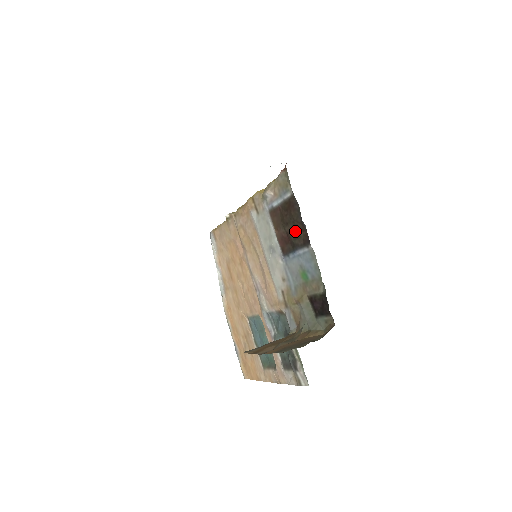
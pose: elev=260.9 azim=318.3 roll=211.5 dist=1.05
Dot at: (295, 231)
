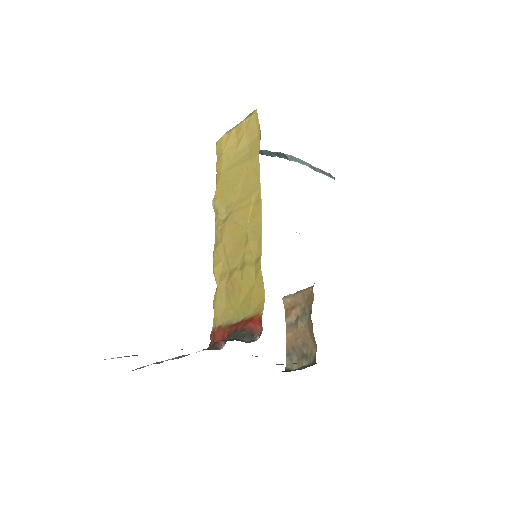
Dot at: occluded
